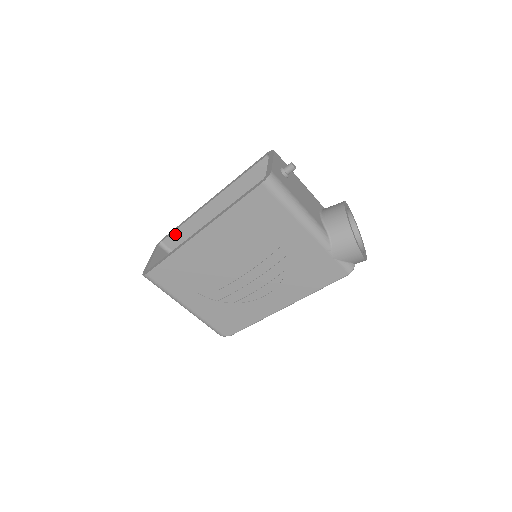
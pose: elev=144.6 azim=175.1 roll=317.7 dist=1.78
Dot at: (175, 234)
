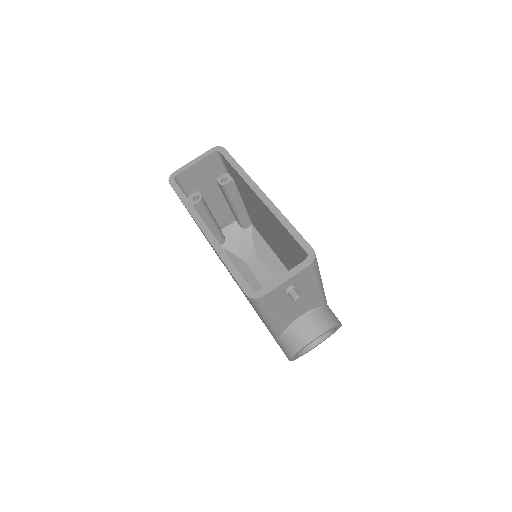
Dot at: (229, 164)
